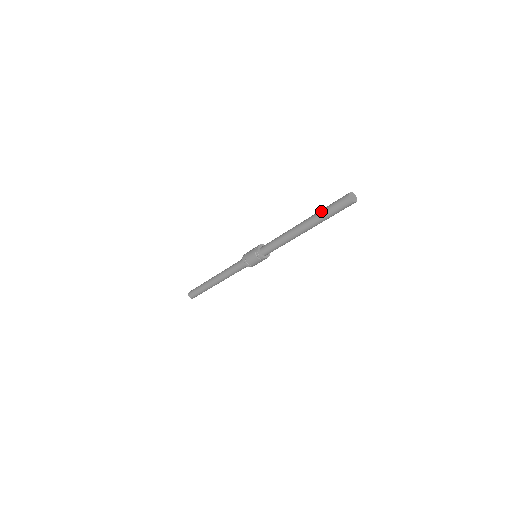
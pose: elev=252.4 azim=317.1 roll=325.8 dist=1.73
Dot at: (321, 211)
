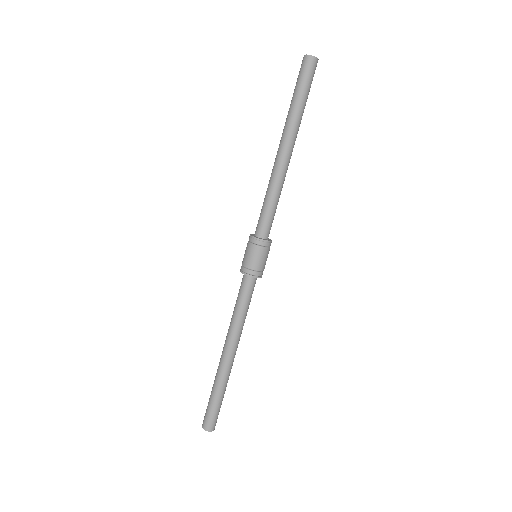
Dot at: (290, 106)
